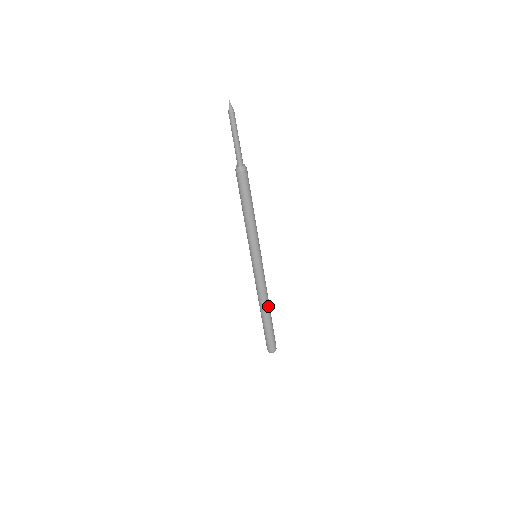
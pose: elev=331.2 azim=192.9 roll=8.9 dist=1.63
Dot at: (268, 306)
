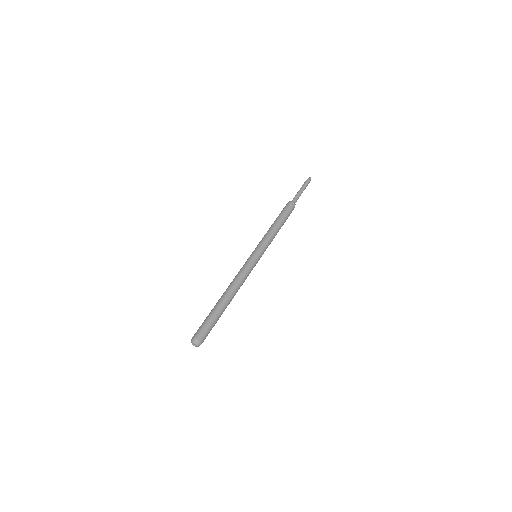
Dot at: (233, 297)
